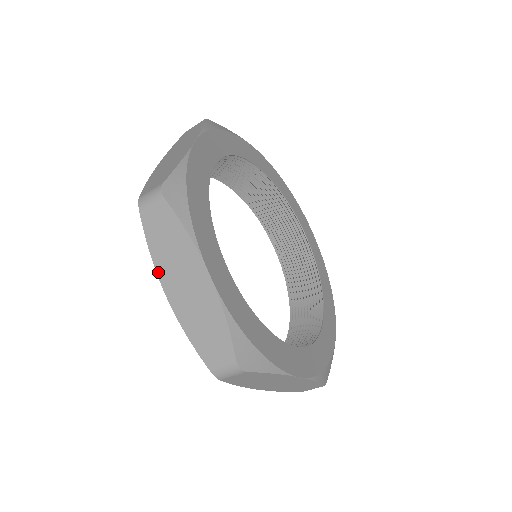
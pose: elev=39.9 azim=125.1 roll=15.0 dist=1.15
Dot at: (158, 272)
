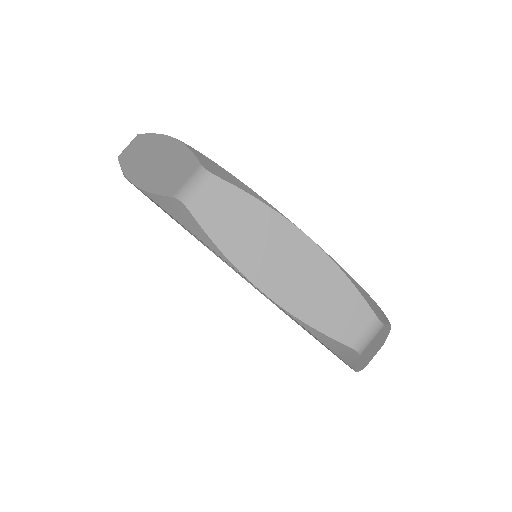
Dot at: (242, 270)
